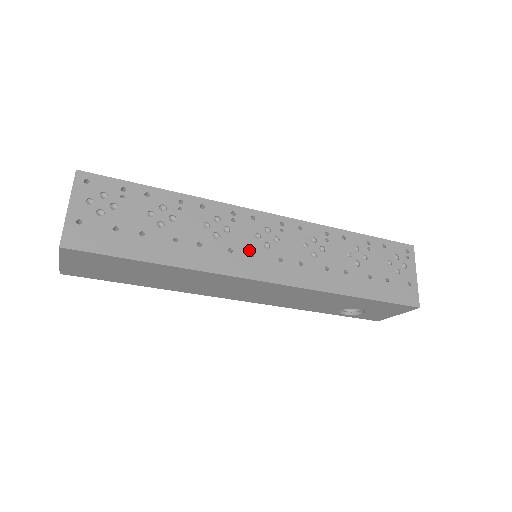
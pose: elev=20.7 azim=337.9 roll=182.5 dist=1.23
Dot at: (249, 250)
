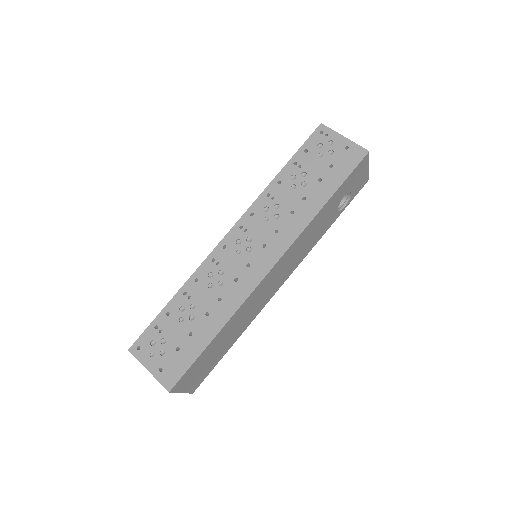
Dot at: (244, 266)
